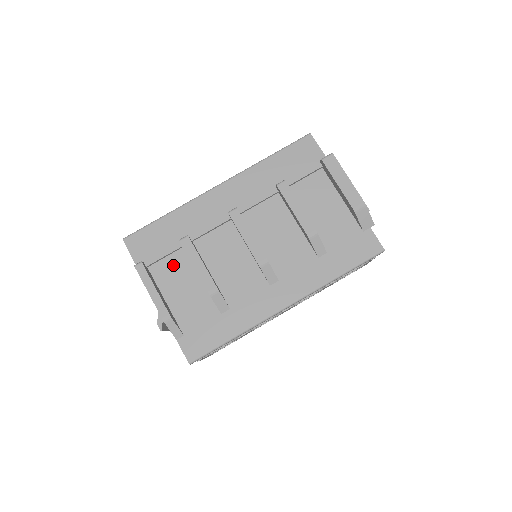
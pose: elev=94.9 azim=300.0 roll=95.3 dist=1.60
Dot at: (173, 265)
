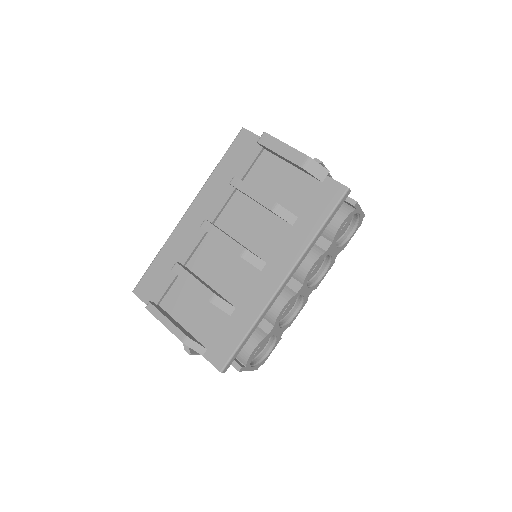
Dot at: (177, 293)
